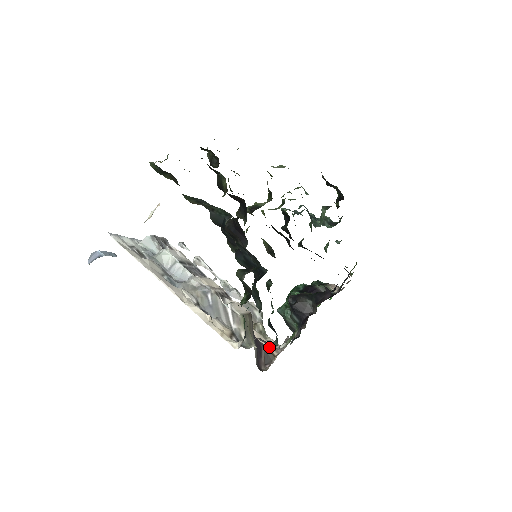
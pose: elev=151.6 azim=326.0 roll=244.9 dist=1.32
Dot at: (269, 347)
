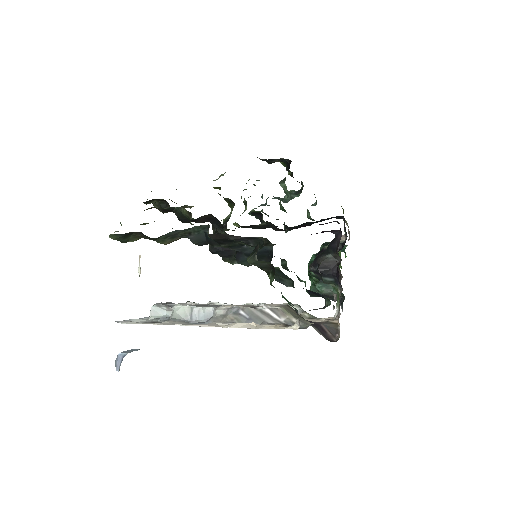
Dot at: (326, 321)
